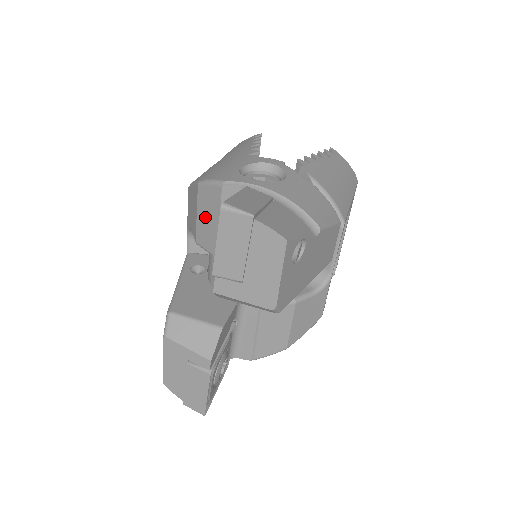
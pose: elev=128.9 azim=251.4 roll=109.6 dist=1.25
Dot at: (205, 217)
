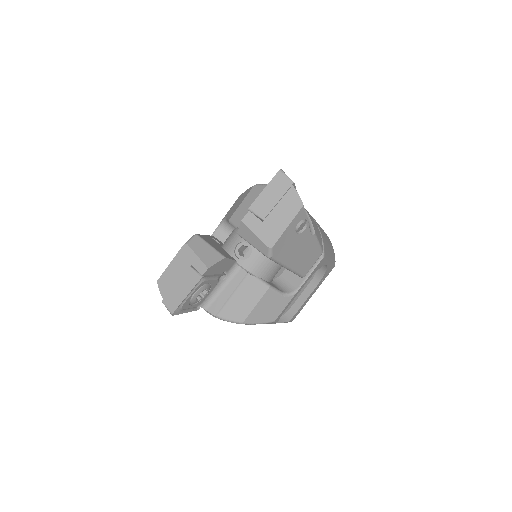
Dot at: (247, 204)
